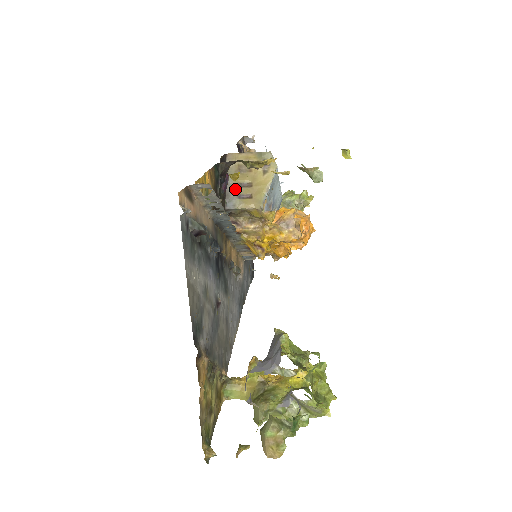
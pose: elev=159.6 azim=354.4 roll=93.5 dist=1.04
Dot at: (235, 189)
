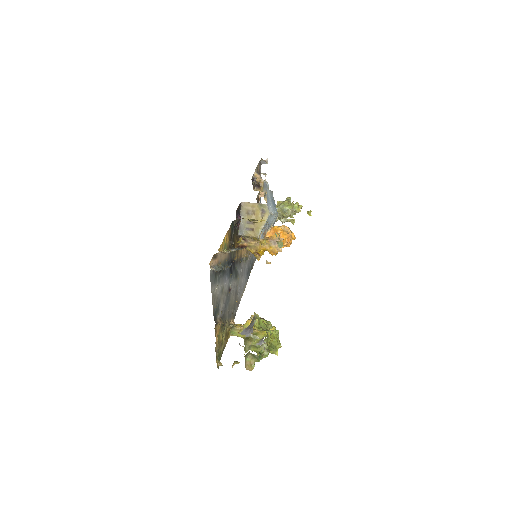
Dot at: (244, 224)
